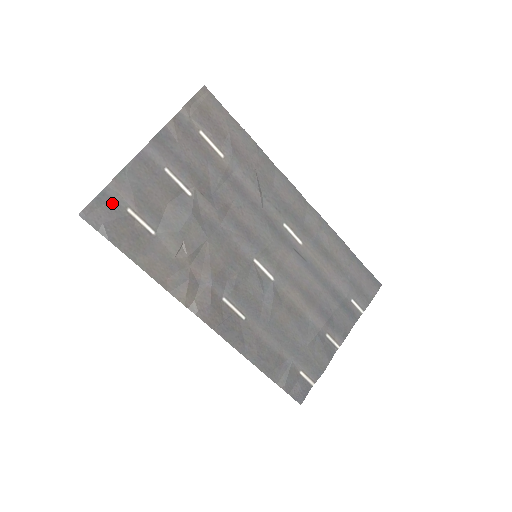
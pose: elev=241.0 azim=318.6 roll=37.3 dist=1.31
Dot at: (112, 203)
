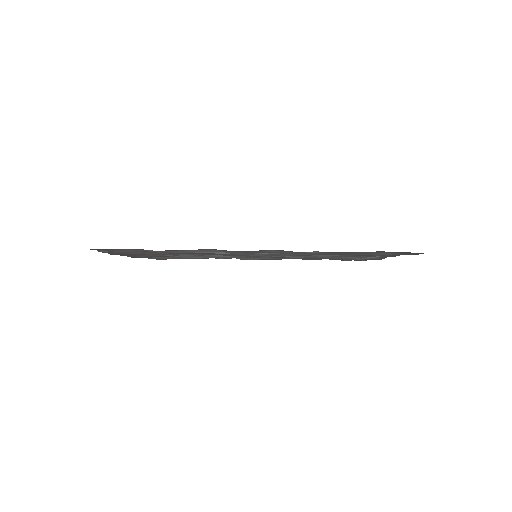
Dot at: (138, 256)
